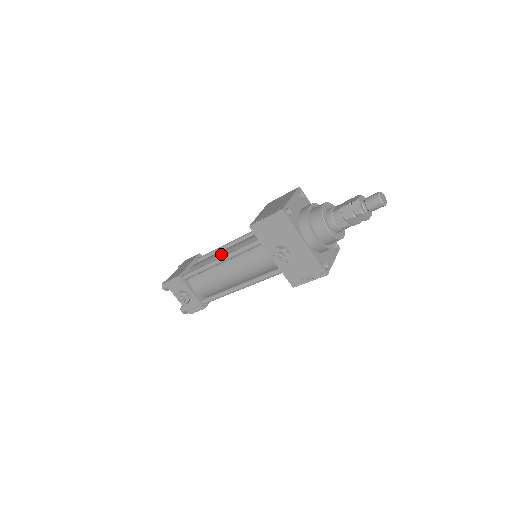
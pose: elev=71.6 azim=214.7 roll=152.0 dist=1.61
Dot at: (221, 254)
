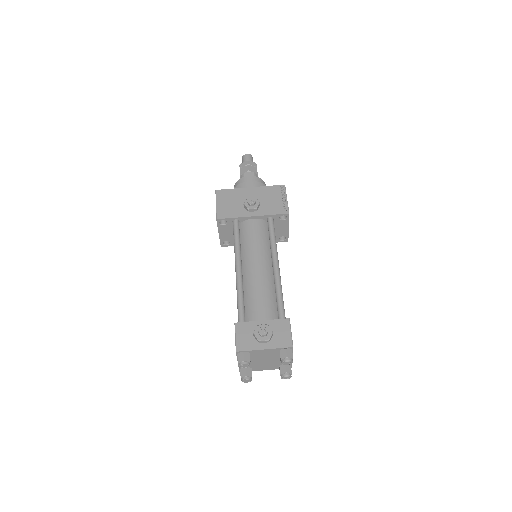
Dot at: occluded
